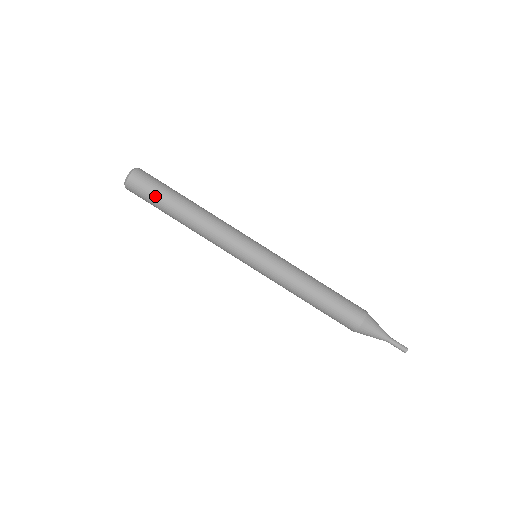
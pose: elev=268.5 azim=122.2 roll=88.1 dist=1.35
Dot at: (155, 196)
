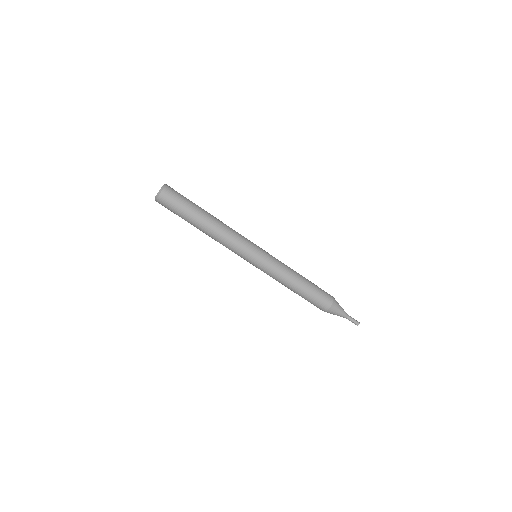
Dot at: occluded
